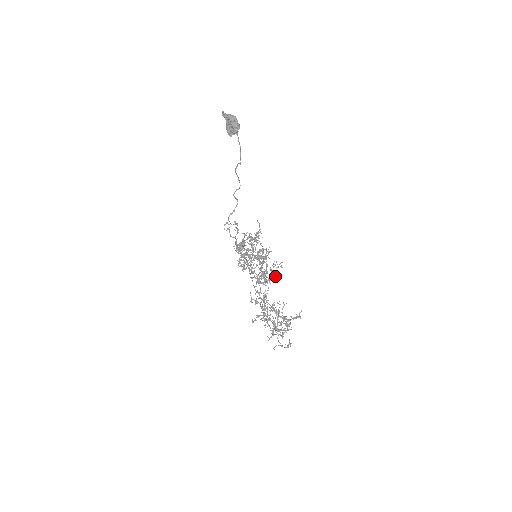
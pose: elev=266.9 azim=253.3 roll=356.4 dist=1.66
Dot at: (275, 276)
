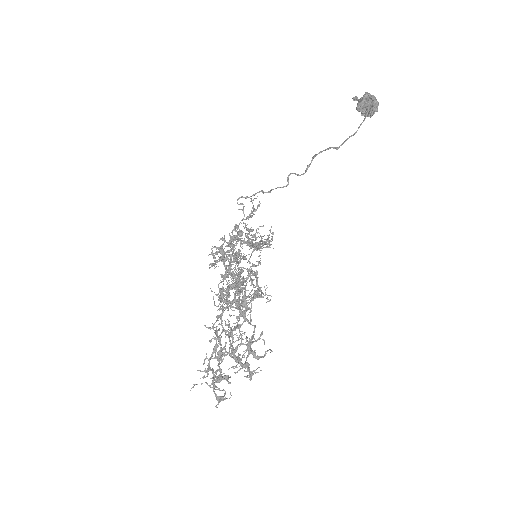
Dot at: occluded
